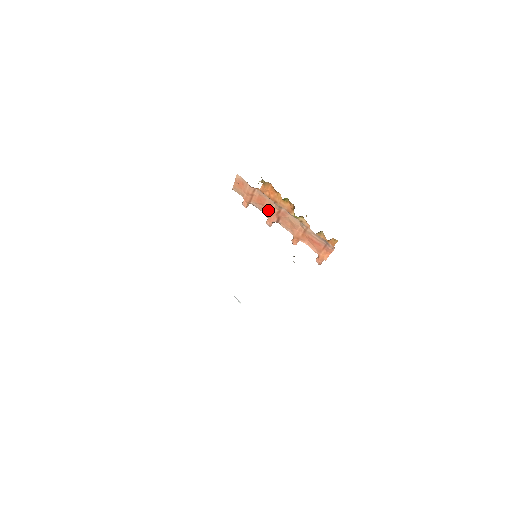
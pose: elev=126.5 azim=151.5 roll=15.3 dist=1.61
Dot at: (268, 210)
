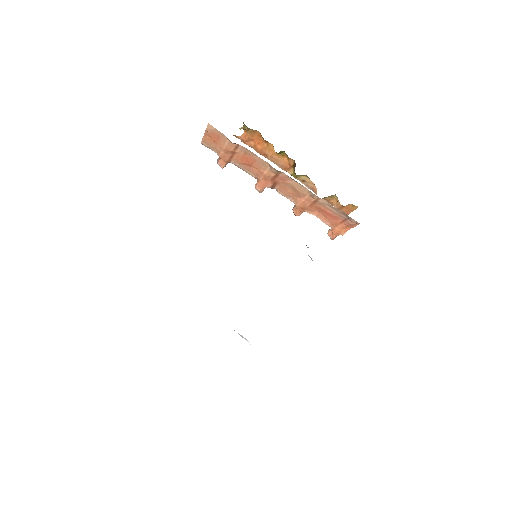
Dot at: (258, 172)
